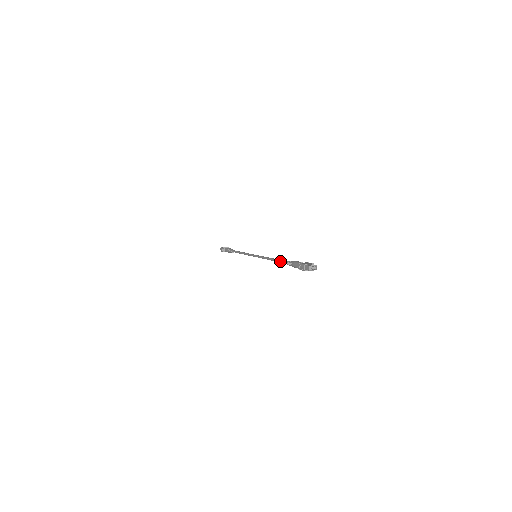
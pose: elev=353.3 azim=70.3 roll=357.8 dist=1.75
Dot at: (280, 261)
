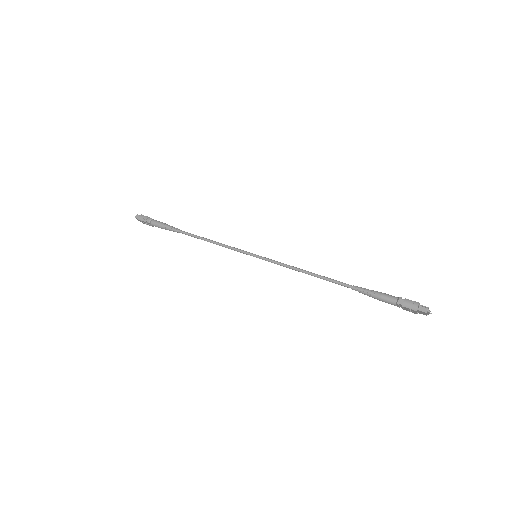
Dot at: (338, 281)
